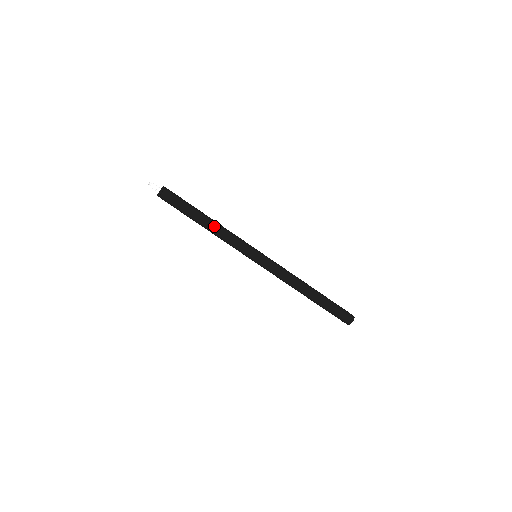
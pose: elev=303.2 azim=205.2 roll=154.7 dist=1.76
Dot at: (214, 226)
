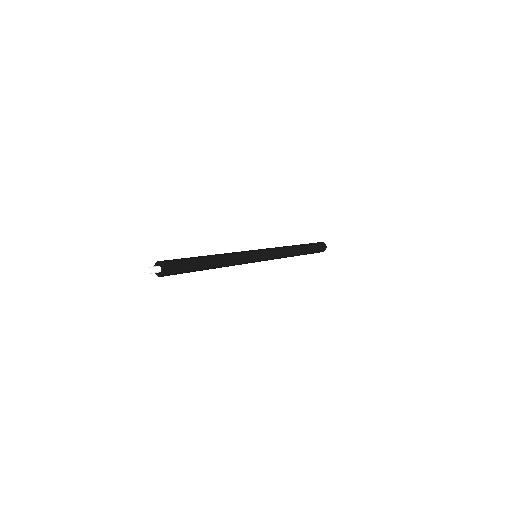
Dot at: (221, 266)
